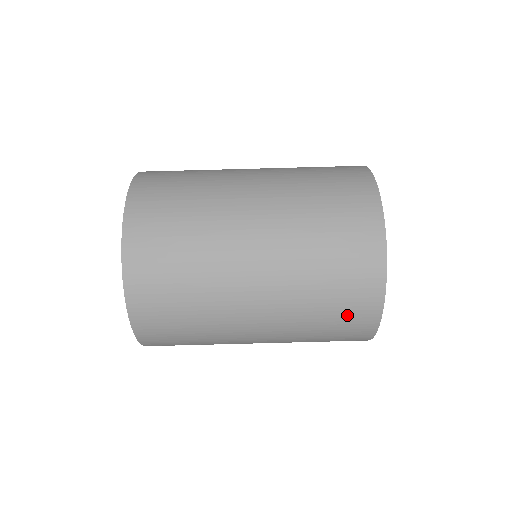
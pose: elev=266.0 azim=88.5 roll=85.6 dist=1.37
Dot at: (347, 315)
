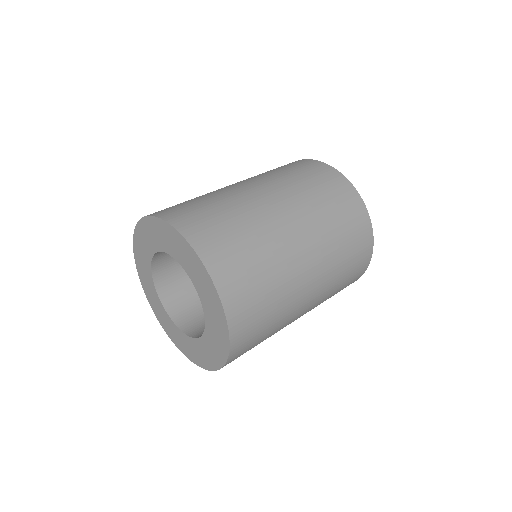
Dot at: (291, 166)
